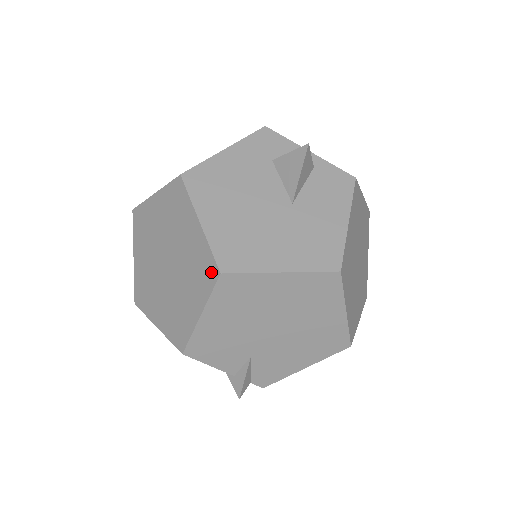
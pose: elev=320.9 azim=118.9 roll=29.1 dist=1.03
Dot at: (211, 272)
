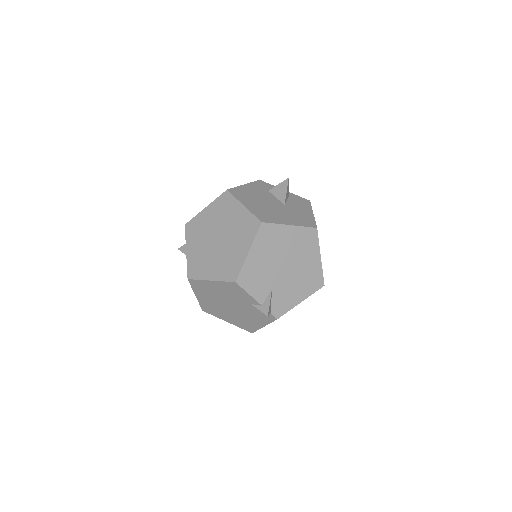
Dot at: (255, 225)
